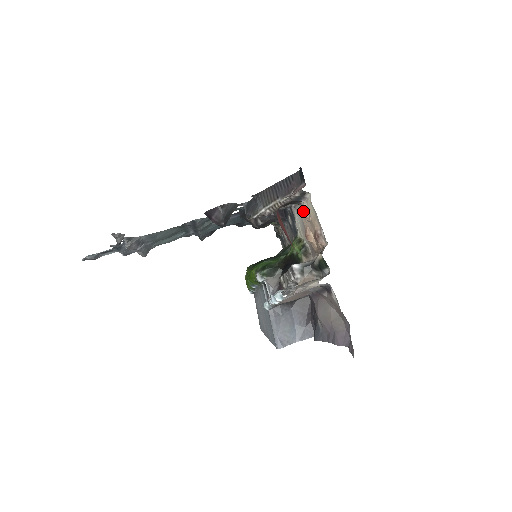
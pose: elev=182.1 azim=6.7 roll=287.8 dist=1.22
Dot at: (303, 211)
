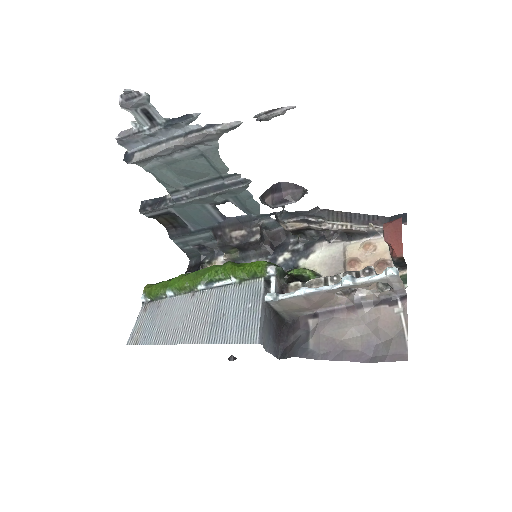
Dot at: (370, 243)
